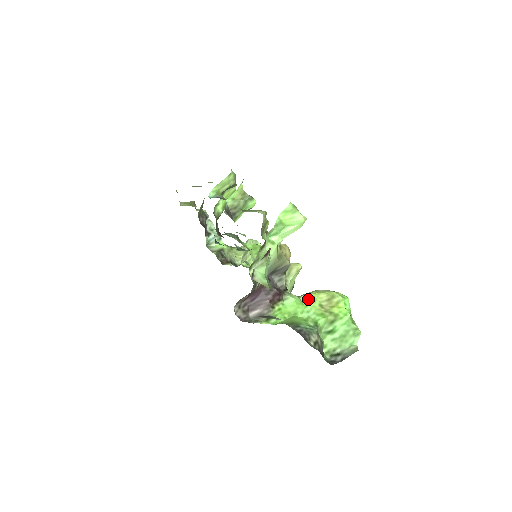
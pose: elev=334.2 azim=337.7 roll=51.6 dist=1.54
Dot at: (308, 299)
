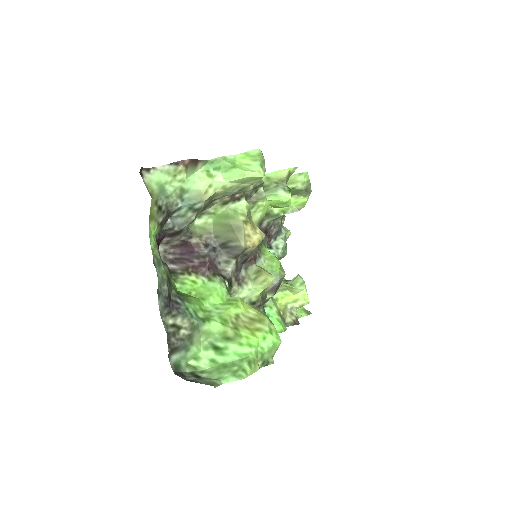
Dot at: (234, 301)
